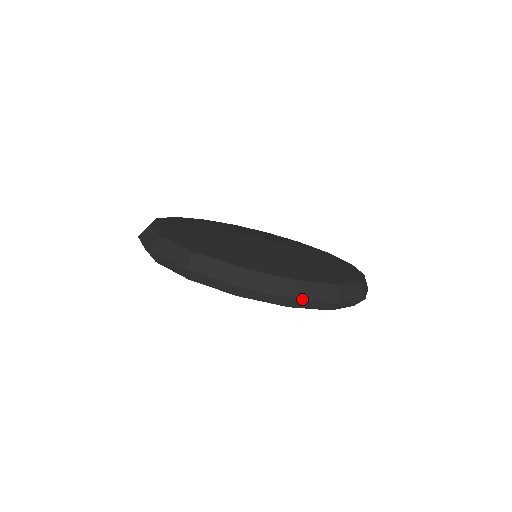
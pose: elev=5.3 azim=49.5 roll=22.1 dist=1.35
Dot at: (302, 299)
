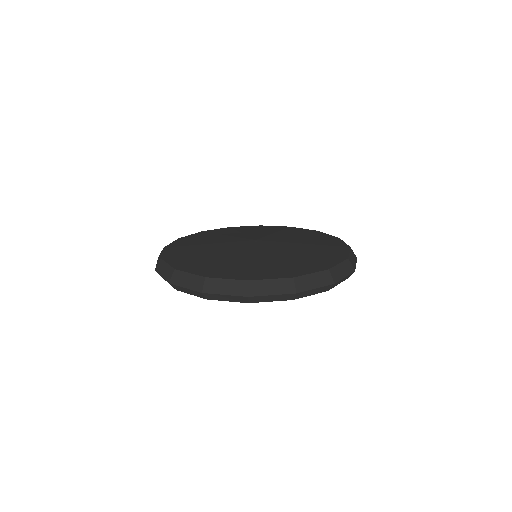
Dot at: (337, 281)
